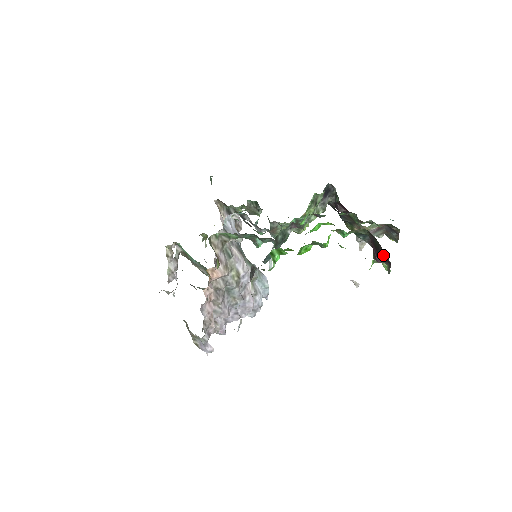
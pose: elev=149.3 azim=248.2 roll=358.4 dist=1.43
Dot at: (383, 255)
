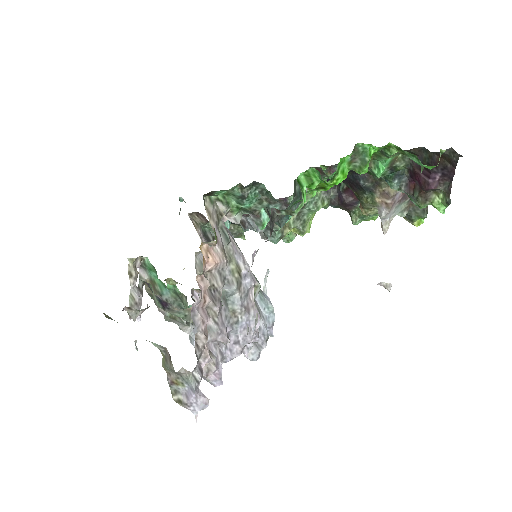
Dot at: (440, 168)
